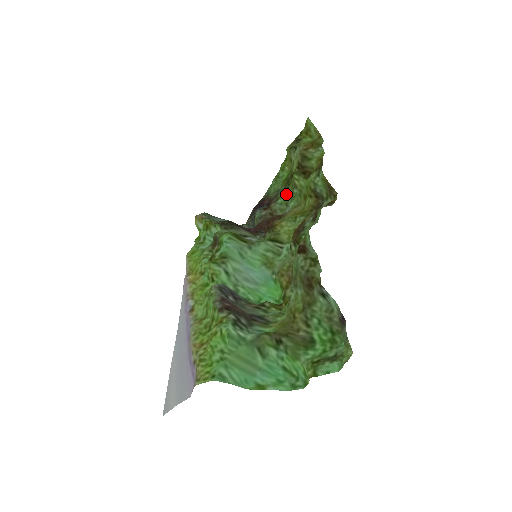
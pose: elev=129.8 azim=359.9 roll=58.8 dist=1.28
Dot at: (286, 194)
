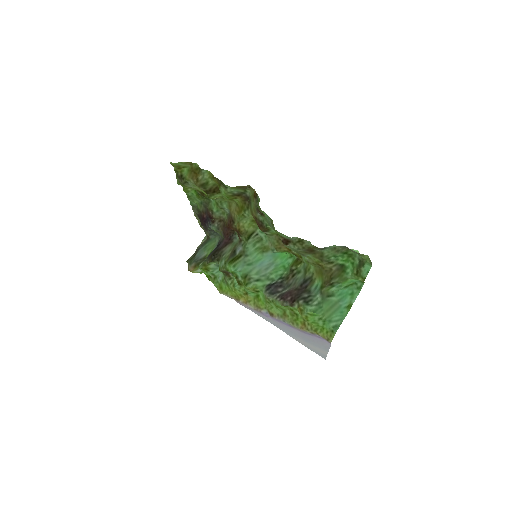
Dot at: (211, 202)
